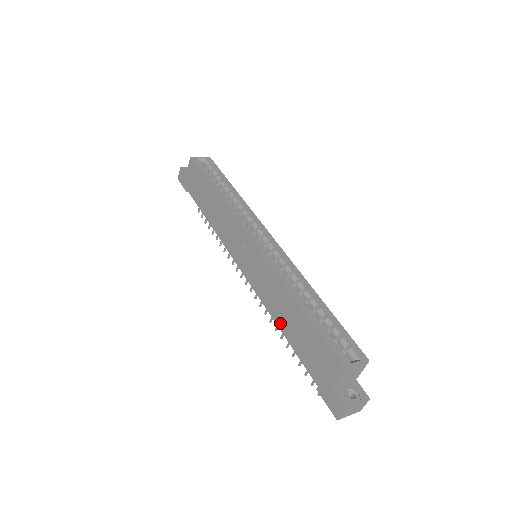
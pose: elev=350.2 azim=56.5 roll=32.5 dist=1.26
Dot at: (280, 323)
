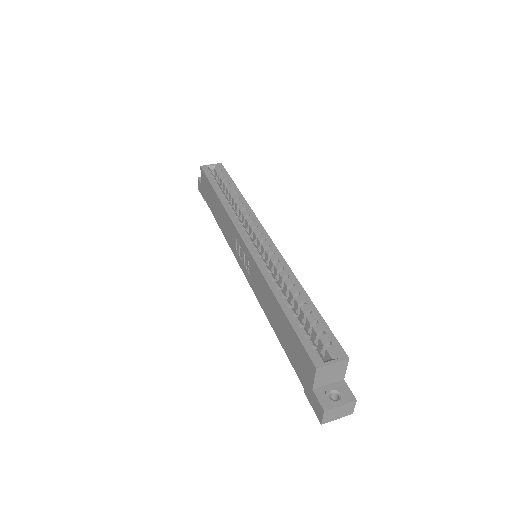
Dot at: (272, 323)
